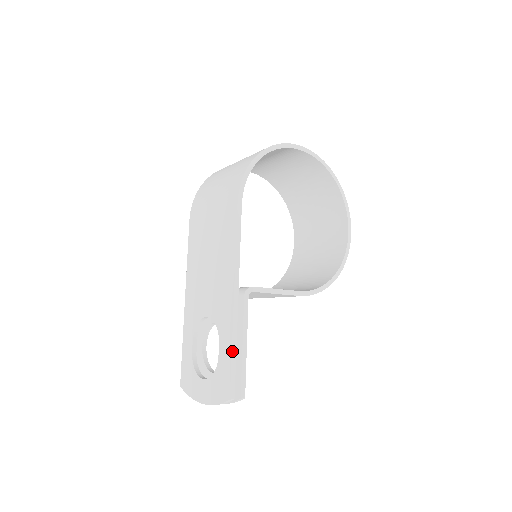
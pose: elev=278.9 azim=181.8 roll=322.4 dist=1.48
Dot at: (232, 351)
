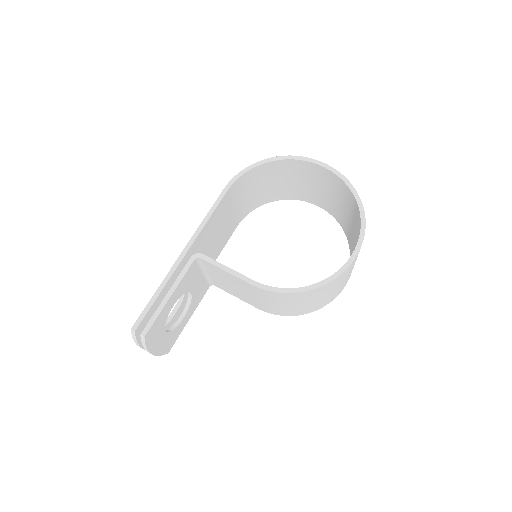
Dot at: (155, 293)
